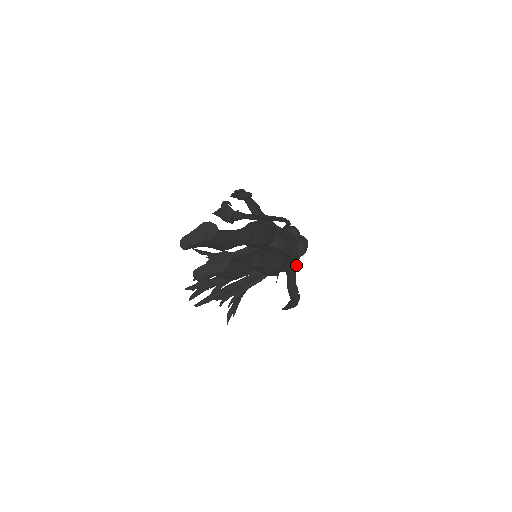
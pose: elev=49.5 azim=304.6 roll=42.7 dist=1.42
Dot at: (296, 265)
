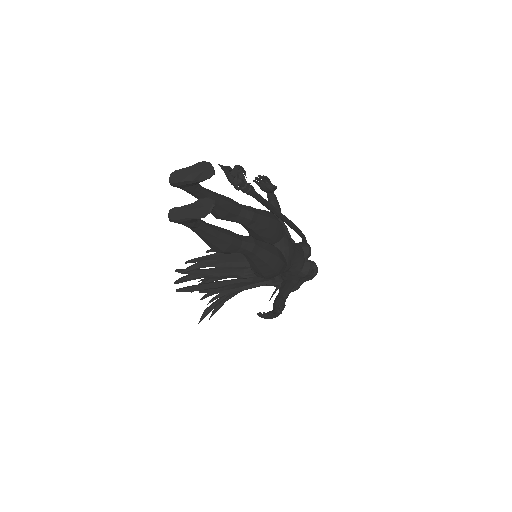
Dot at: (294, 285)
